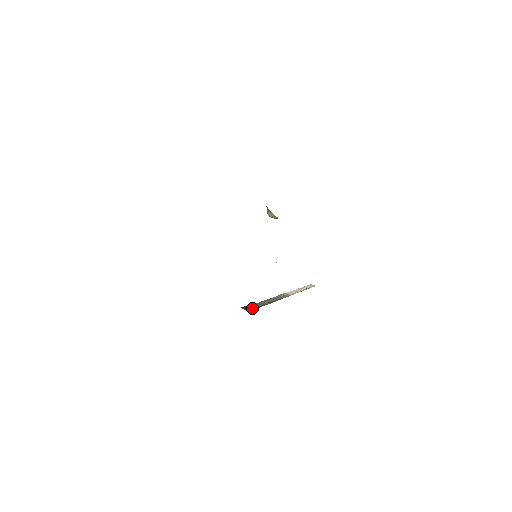
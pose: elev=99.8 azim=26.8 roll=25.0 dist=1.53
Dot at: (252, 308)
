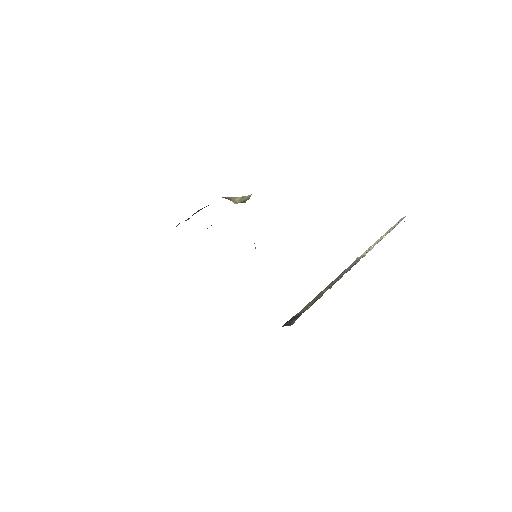
Dot at: (298, 315)
